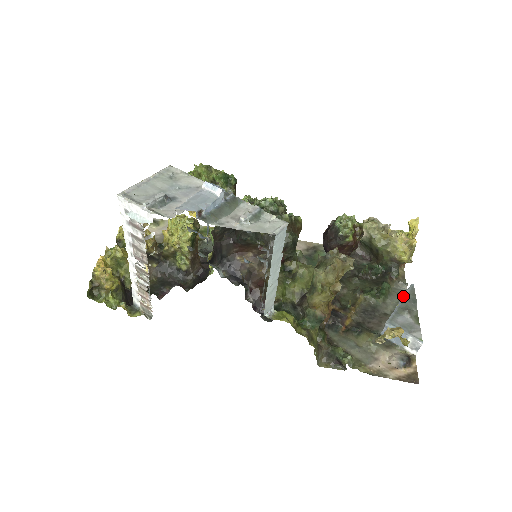
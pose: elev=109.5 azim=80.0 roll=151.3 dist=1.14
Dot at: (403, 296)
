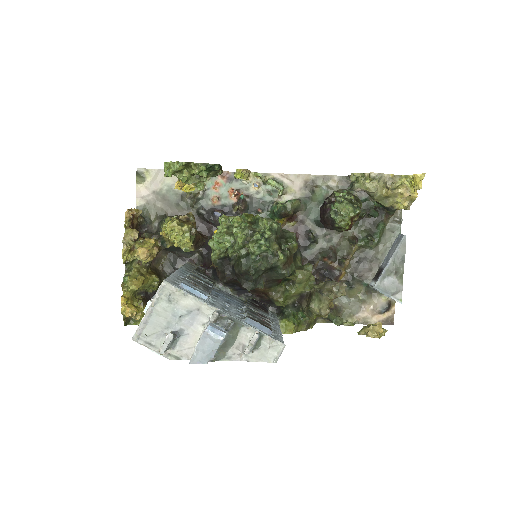
Dot at: (393, 253)
